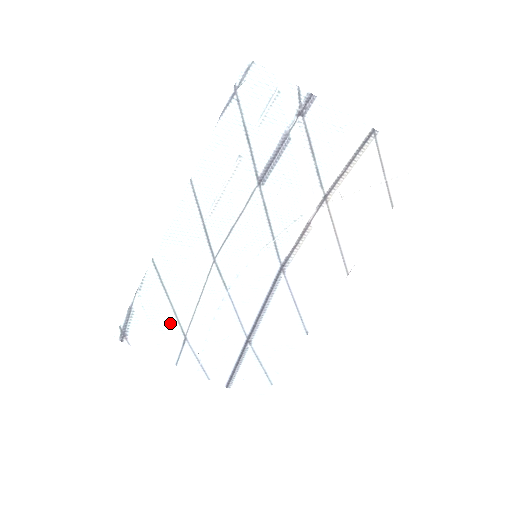
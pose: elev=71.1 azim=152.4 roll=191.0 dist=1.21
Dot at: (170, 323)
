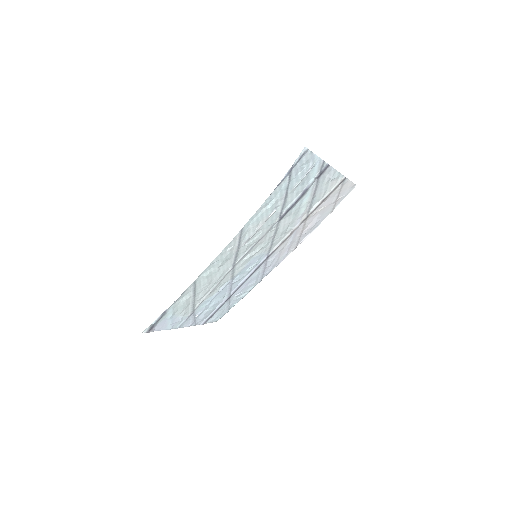
Dot at: (187, 309)
